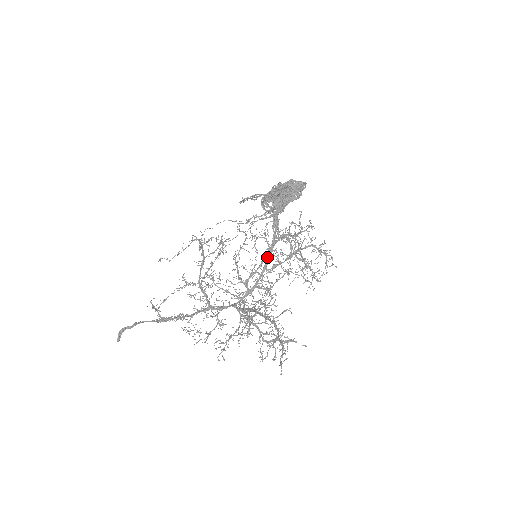
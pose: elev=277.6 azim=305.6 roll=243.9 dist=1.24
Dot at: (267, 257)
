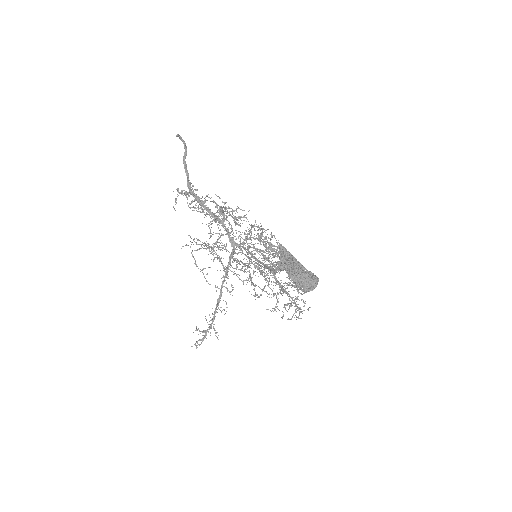
Dot at: occluded
